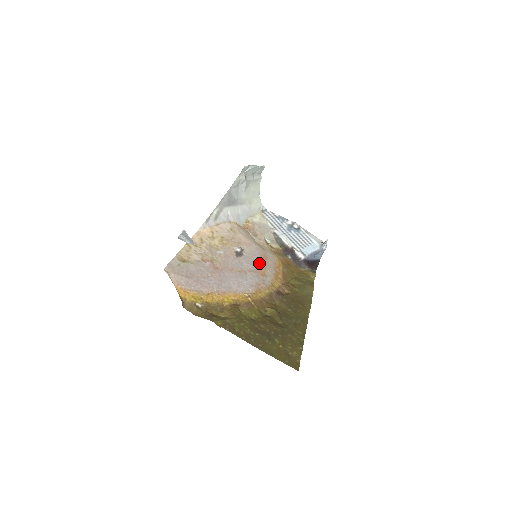
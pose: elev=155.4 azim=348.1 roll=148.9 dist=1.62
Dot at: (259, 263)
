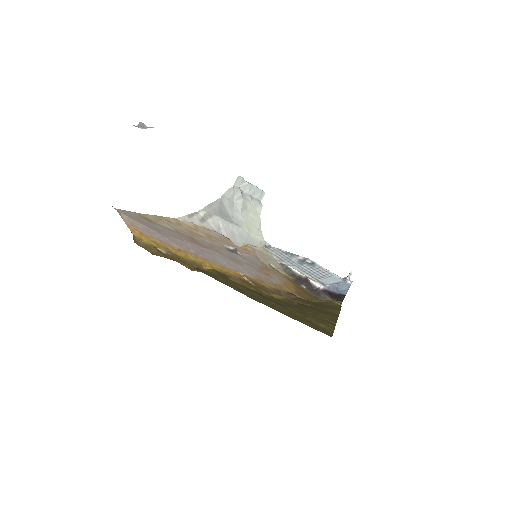
Dot at: (261, 266)
